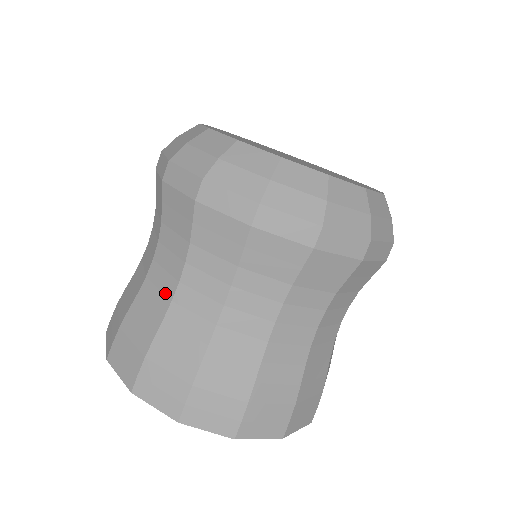
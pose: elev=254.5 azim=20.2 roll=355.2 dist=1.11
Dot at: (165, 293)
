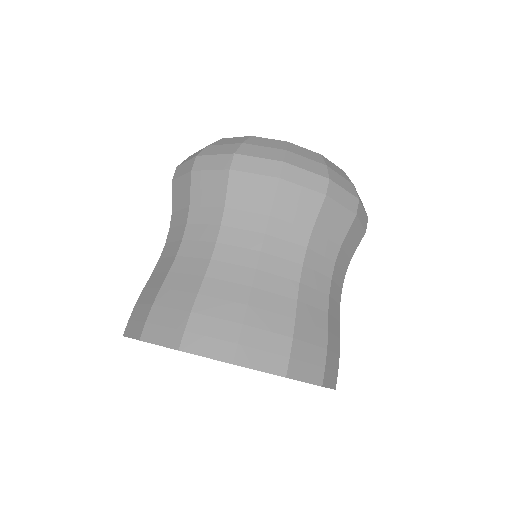
Dot at: (202, 257)
